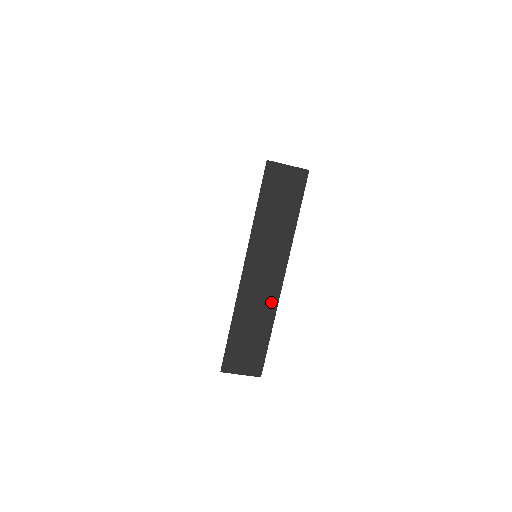
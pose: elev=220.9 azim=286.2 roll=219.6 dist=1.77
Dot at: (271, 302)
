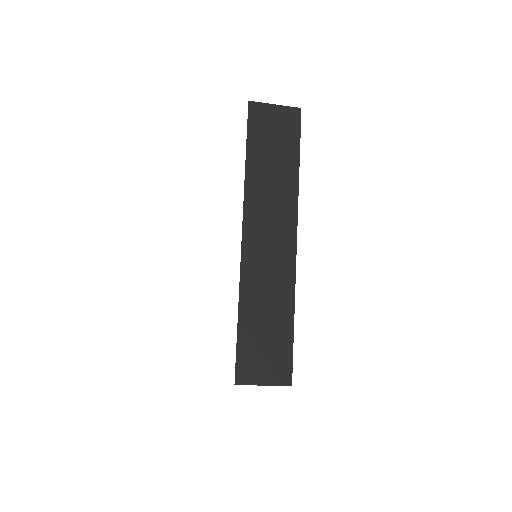
Dot at: occluded
